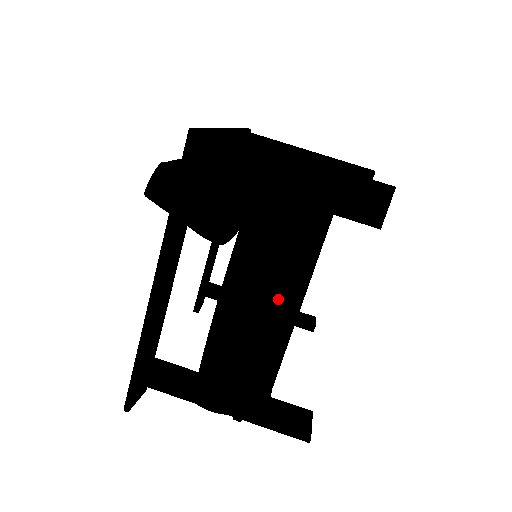
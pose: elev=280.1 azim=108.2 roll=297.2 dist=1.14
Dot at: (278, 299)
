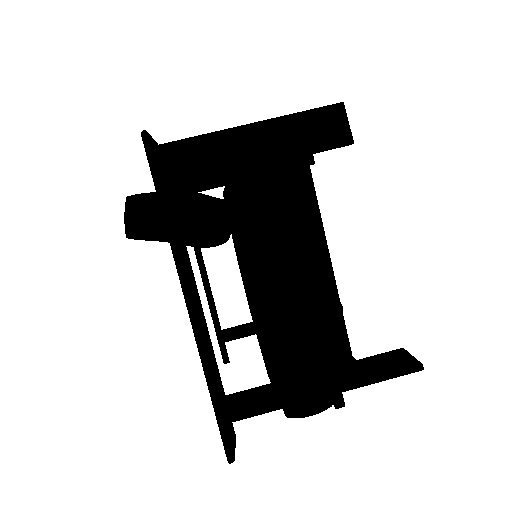
Dot at: (307, 258)
